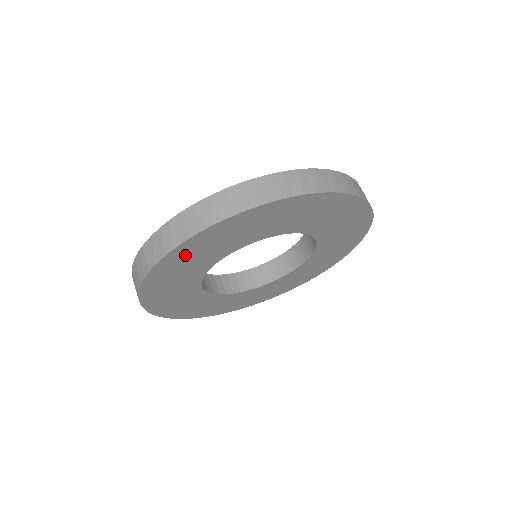
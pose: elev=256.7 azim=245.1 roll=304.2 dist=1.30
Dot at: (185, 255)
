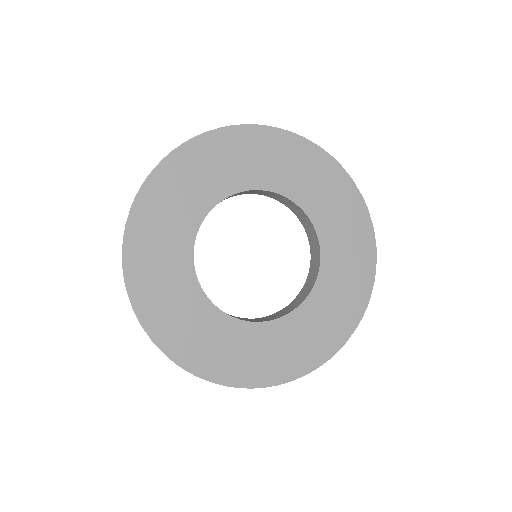
Dot at: (146, 235)
